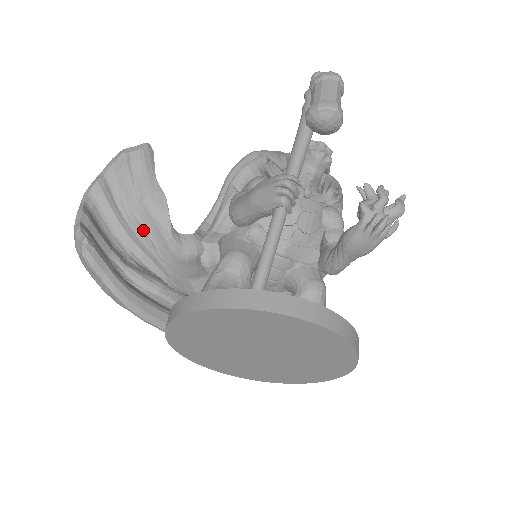
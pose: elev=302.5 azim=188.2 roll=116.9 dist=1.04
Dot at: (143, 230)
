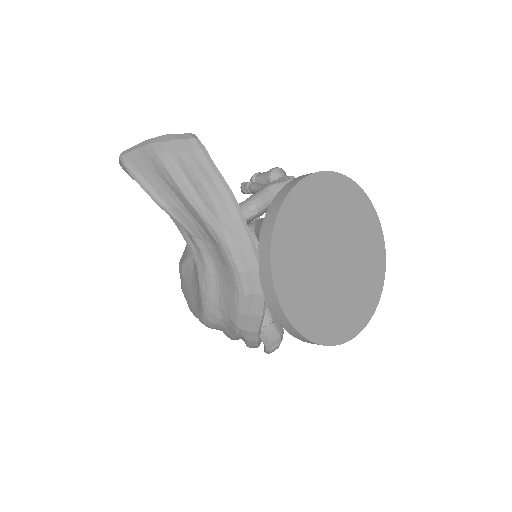
Dot at: occluded
